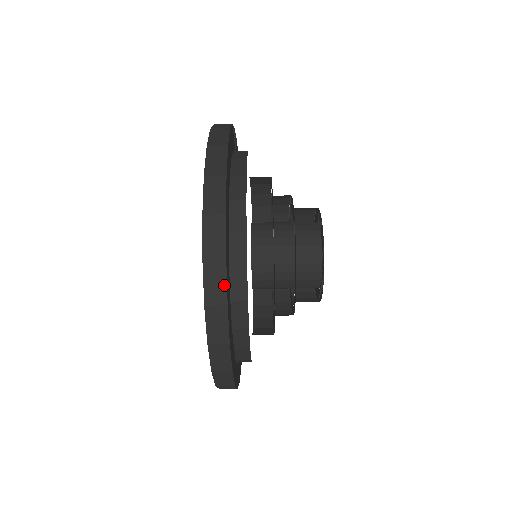
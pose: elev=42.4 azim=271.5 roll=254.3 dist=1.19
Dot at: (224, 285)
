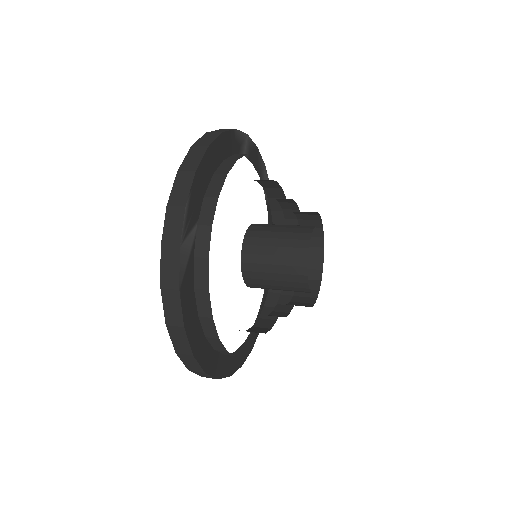
Dot at: (235, 371)
